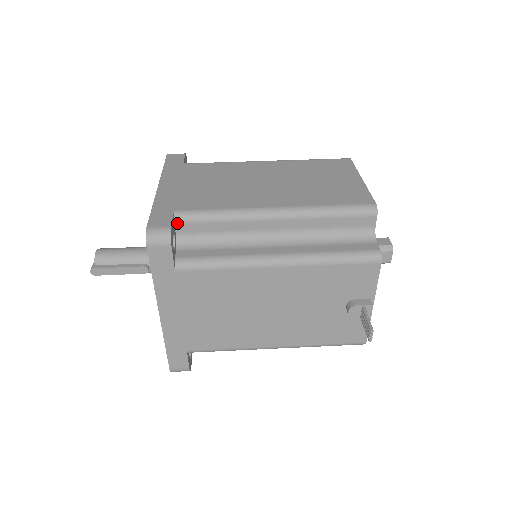
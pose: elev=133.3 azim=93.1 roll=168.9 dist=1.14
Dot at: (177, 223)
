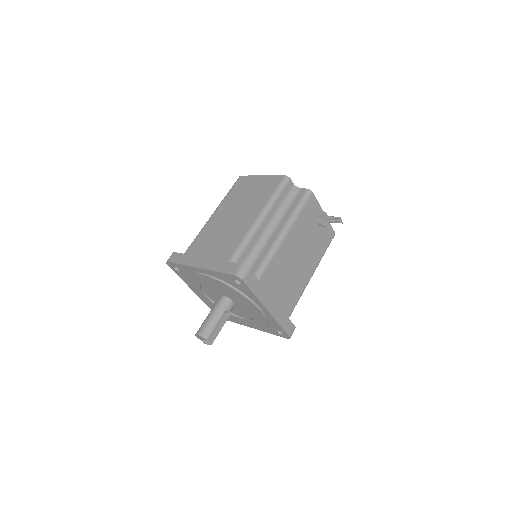
Dot at: occluded
